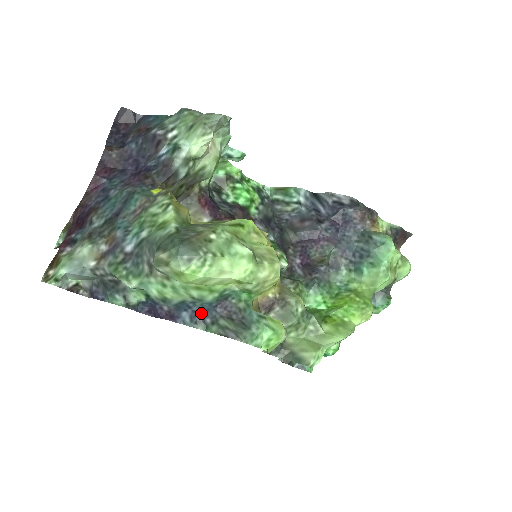
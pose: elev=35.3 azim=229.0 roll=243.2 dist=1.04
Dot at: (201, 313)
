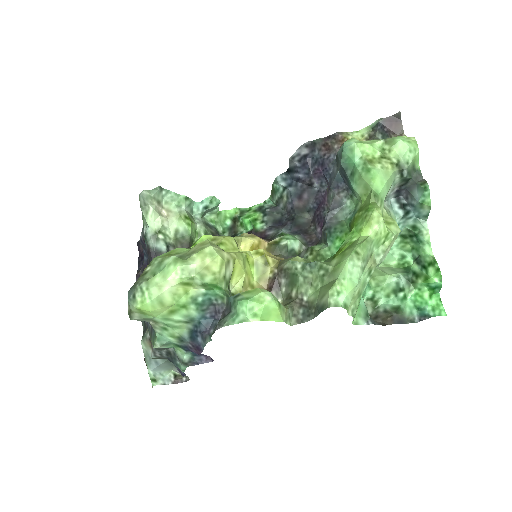
Dot at: (205, 329)
